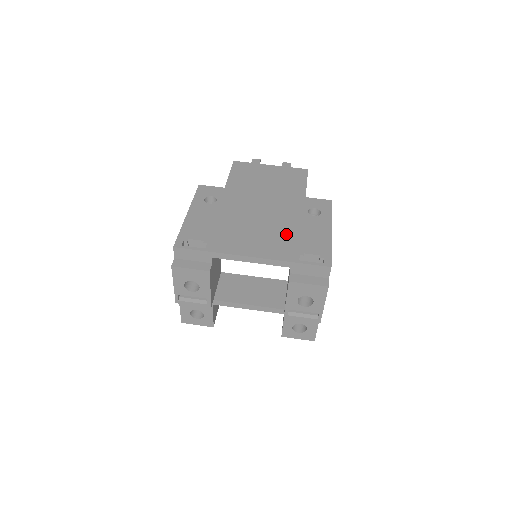
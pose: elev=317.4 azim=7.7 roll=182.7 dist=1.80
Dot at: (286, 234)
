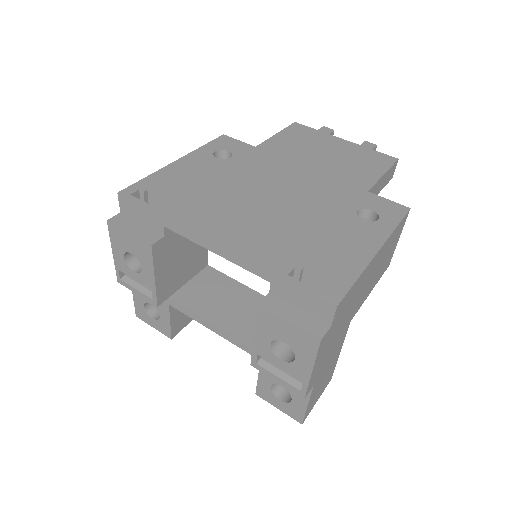
Dot at: (296, 230)
